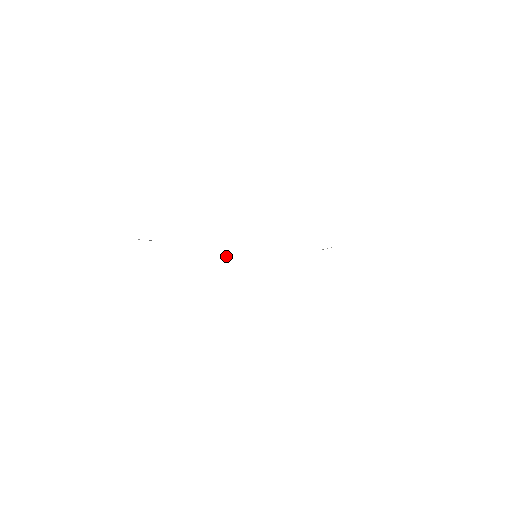
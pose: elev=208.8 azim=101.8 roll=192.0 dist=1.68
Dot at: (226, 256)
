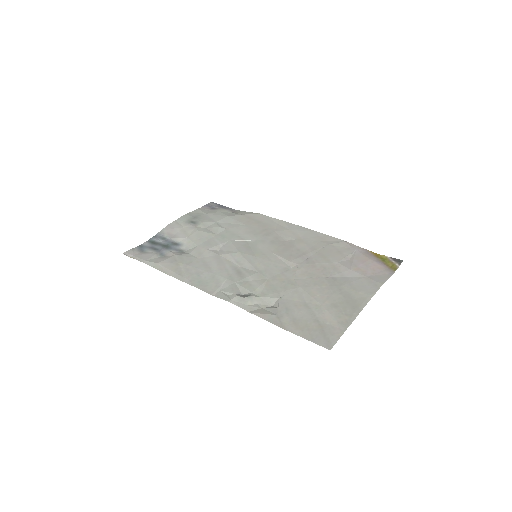
Dot at: (241, 240)
